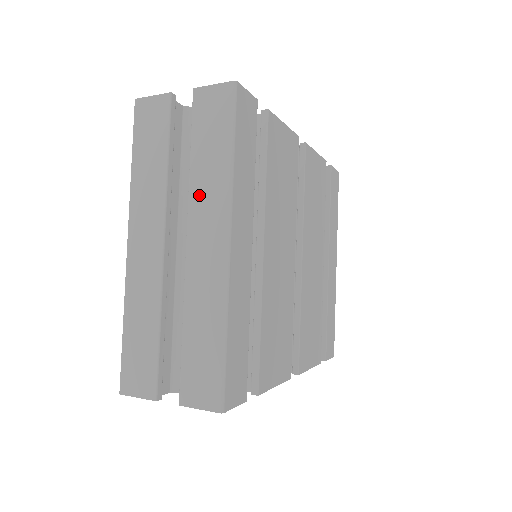
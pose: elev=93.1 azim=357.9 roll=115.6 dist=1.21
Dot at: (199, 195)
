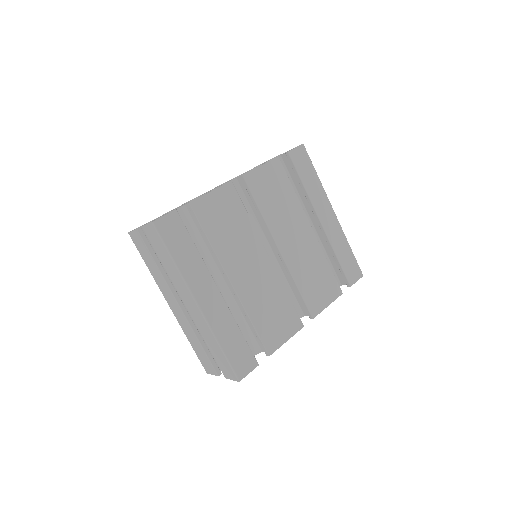
Dot at: (175, 282)
